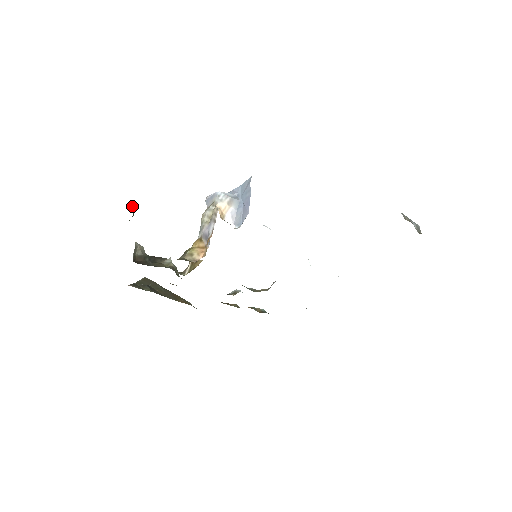
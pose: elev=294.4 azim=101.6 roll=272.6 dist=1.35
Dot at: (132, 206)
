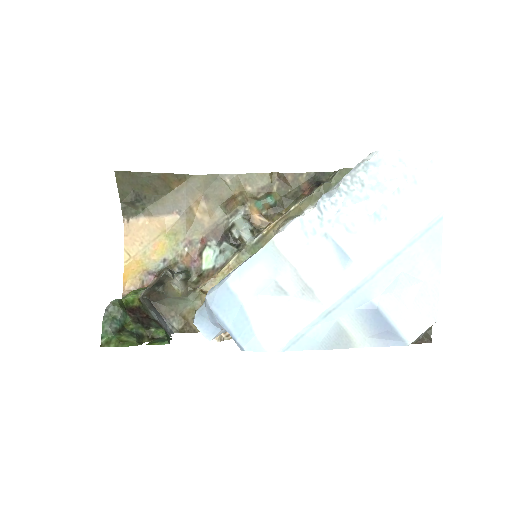
Dot at: (120, 316)
